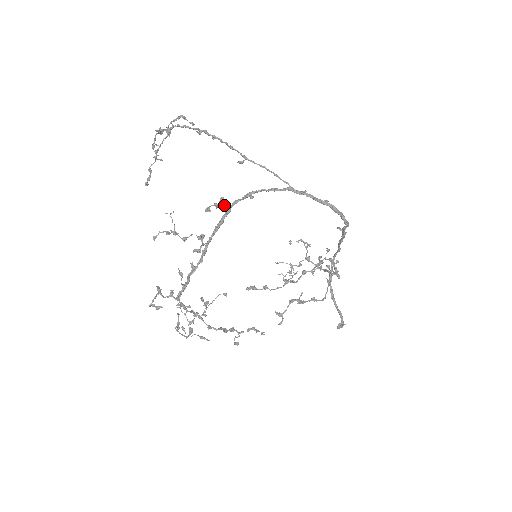
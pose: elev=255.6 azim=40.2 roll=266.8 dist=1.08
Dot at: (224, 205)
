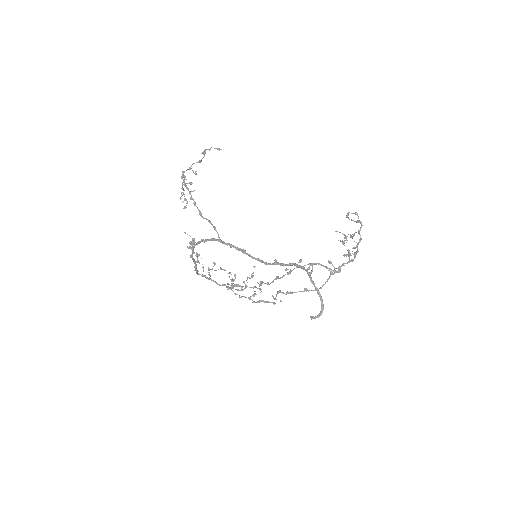
Dot at: (192, 245)
